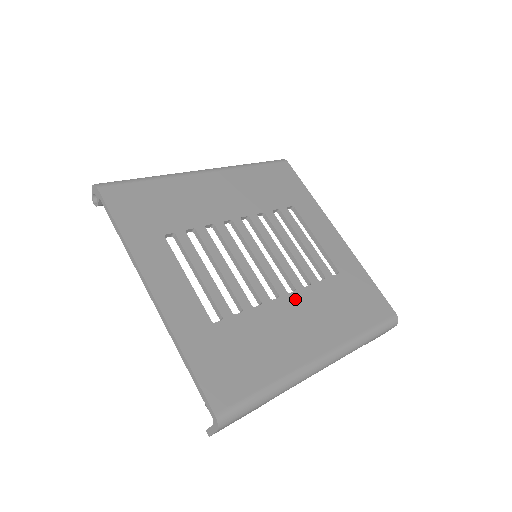
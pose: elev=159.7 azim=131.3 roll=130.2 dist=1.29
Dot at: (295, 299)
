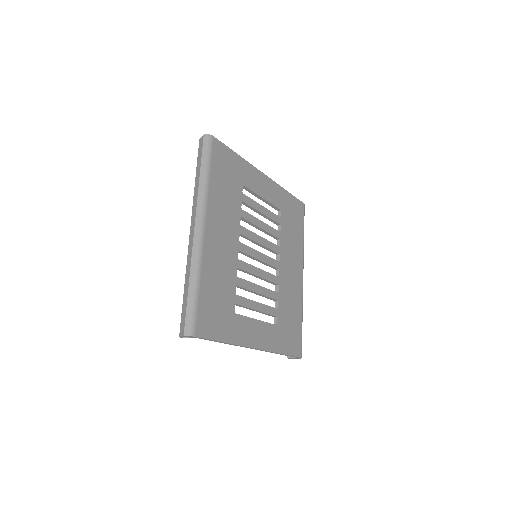
Dot at: (283, 261)
